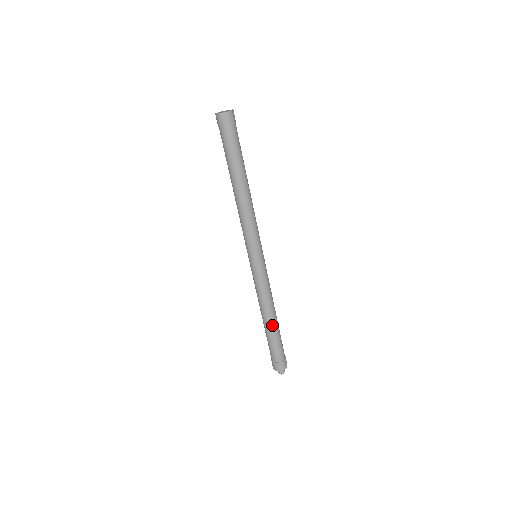
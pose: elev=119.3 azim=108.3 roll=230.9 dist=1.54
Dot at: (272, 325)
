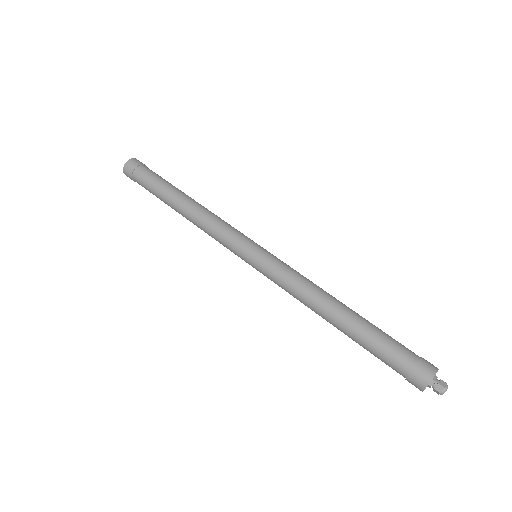
Dot at: (350, 313)
